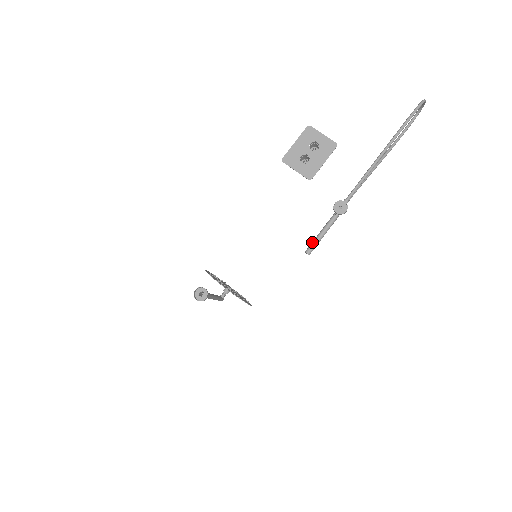
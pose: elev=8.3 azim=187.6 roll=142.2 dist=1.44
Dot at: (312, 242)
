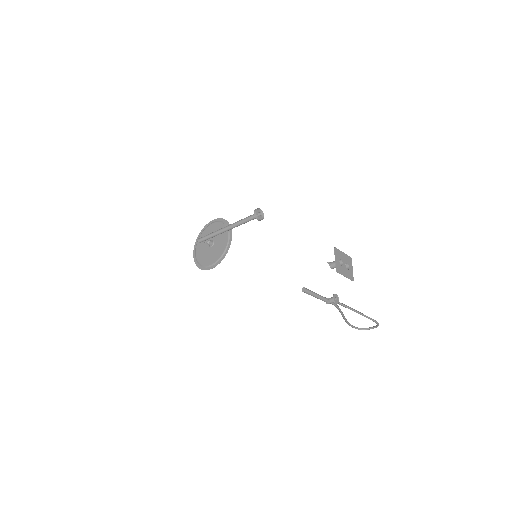
Dot at: (310, 290)
